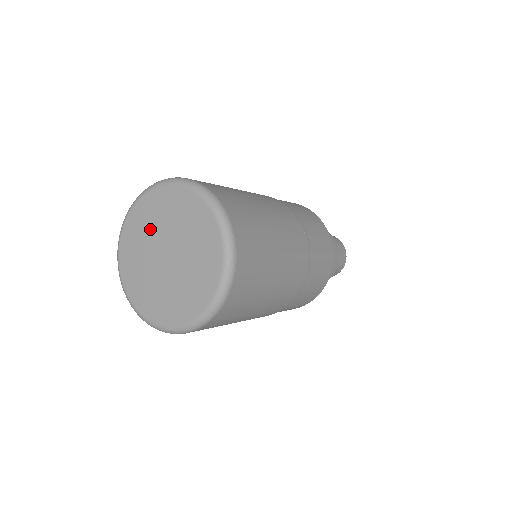
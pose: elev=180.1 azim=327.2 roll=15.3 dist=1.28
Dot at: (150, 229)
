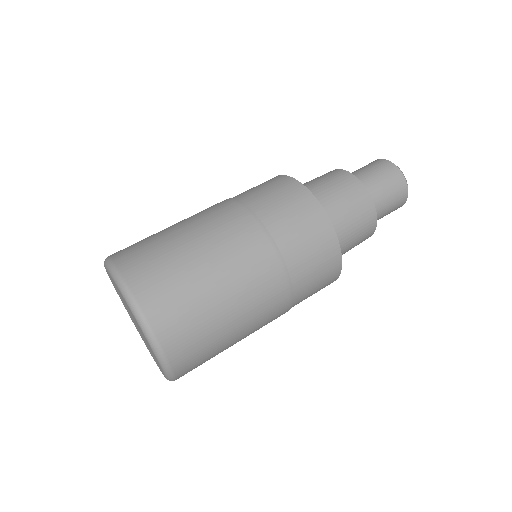
Dot at: occluded
